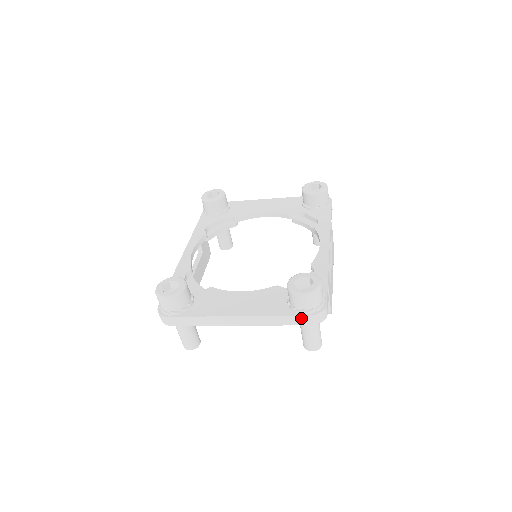
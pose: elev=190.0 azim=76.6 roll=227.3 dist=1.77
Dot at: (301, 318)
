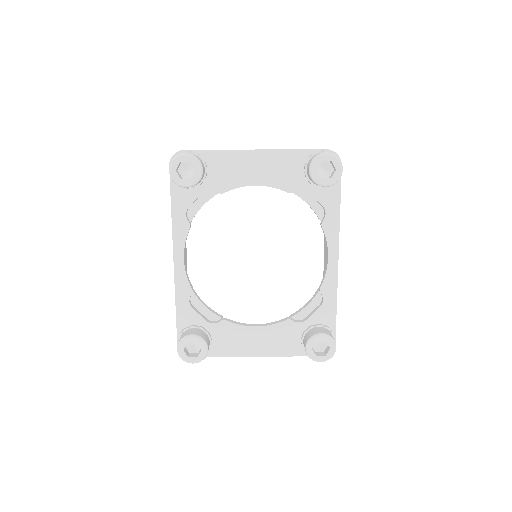
Dot at: occluded
